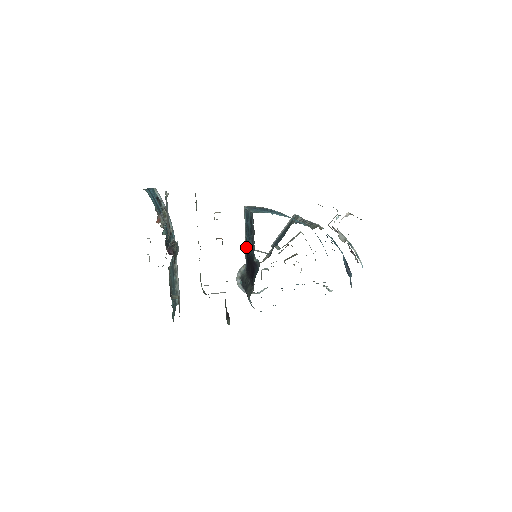
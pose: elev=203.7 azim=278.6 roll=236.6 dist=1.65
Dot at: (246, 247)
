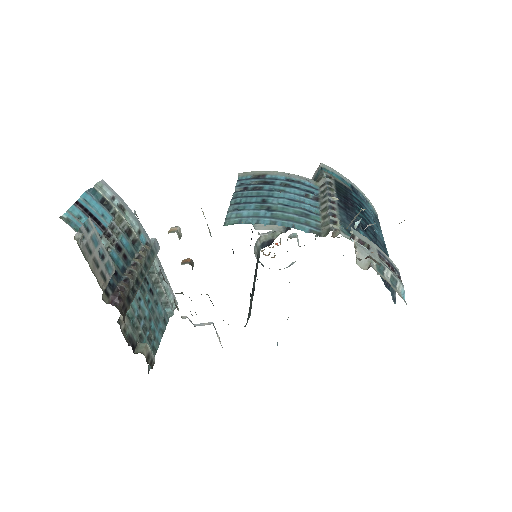
Dot at: occluded
